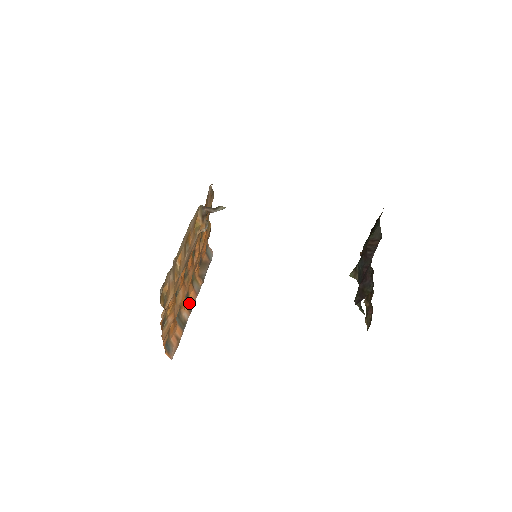
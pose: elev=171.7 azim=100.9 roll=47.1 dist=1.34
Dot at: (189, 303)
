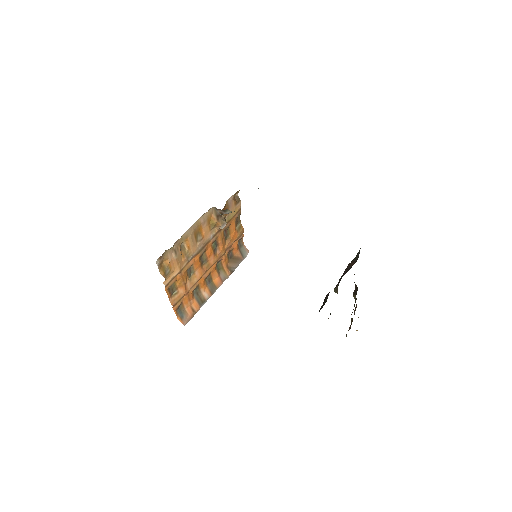
Dot at: (212, 286)
